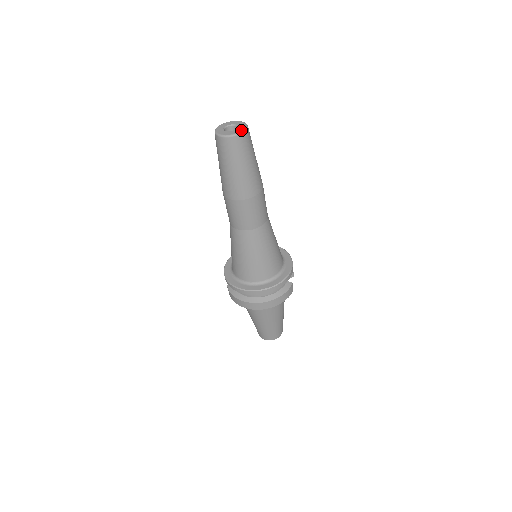
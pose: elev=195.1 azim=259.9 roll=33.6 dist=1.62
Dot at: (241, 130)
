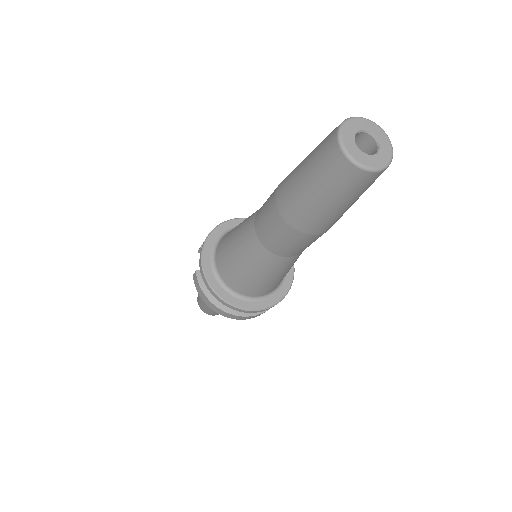
Dot at: (386, 161)
